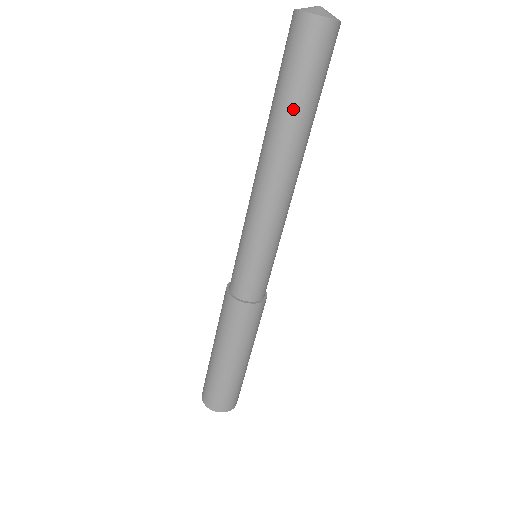
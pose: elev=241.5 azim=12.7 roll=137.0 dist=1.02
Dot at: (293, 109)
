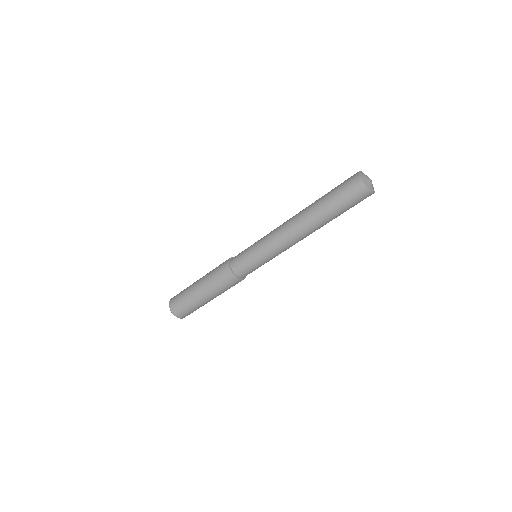
Dot at: (333, 218)
